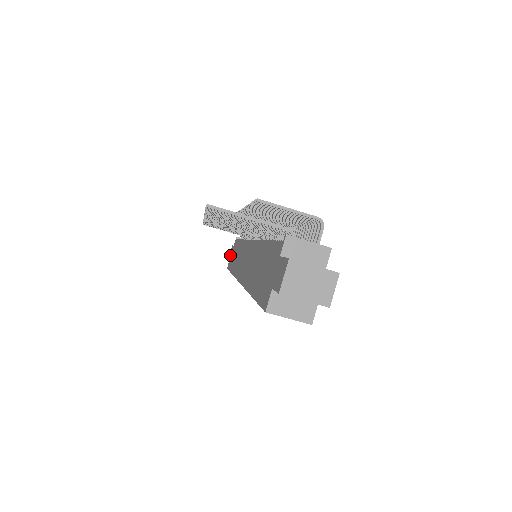
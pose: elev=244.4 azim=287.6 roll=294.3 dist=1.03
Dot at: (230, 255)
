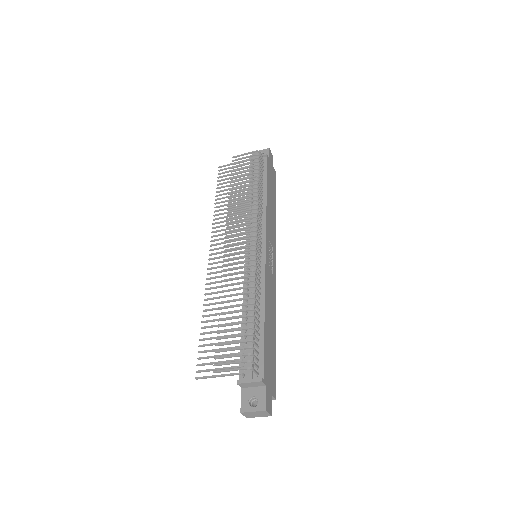
Dot at: occluded
